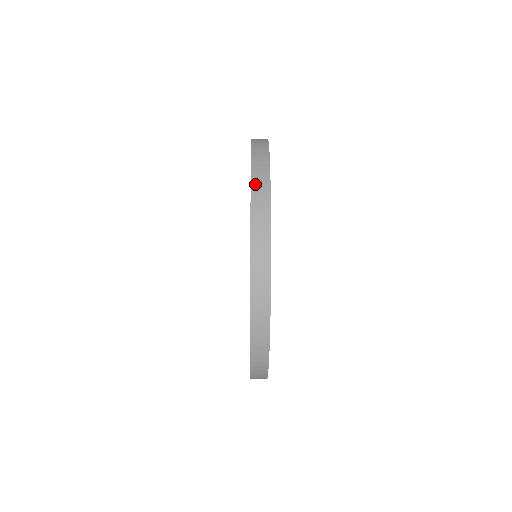
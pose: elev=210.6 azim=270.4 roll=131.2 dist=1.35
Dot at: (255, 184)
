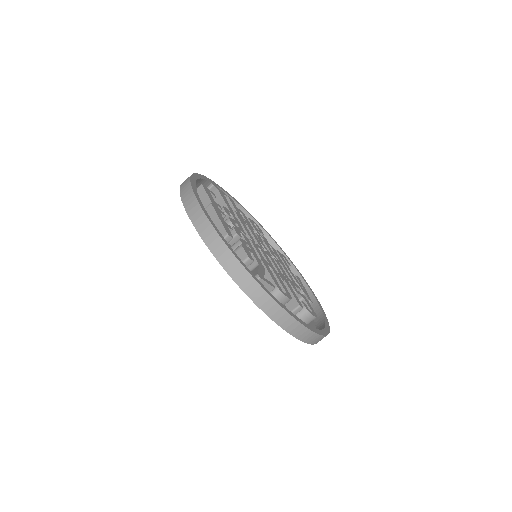
Dot at: occluded
